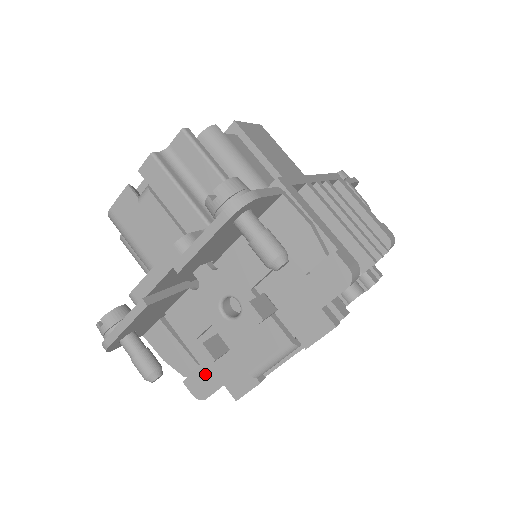
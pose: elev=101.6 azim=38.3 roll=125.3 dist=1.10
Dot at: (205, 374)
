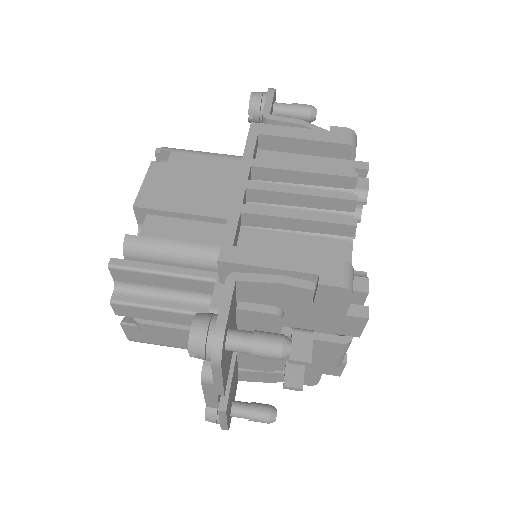
Dot at: occluded
